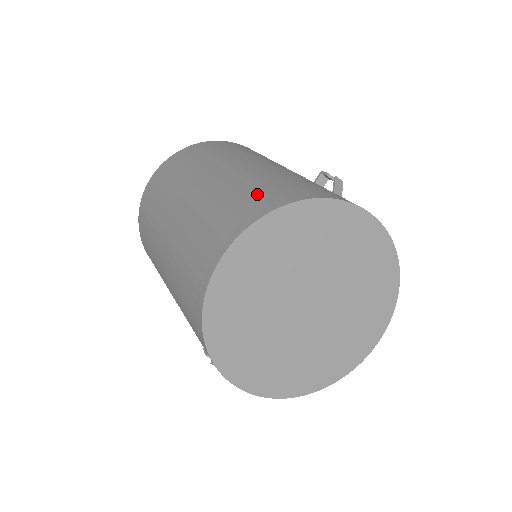
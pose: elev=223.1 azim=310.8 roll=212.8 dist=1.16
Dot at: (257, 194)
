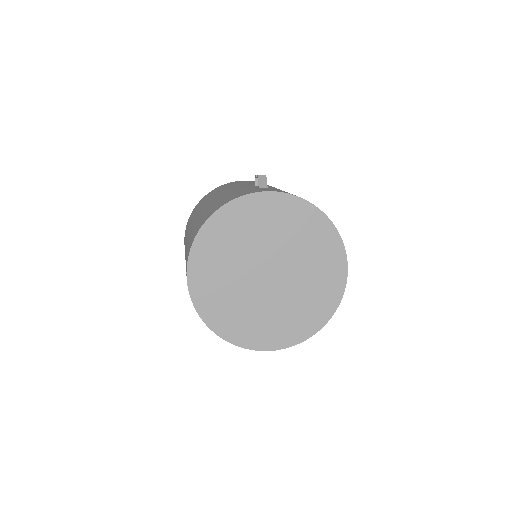
Dot at: occluded
